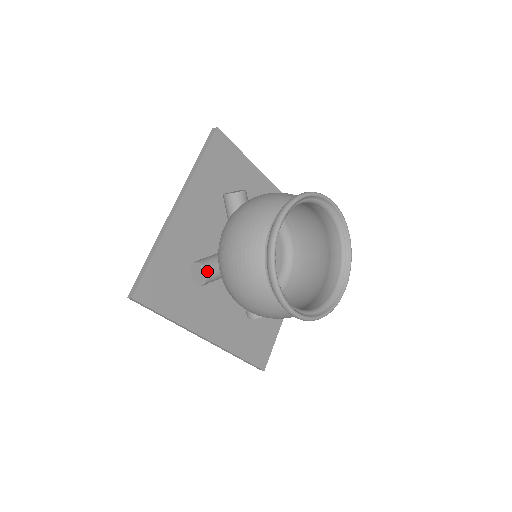
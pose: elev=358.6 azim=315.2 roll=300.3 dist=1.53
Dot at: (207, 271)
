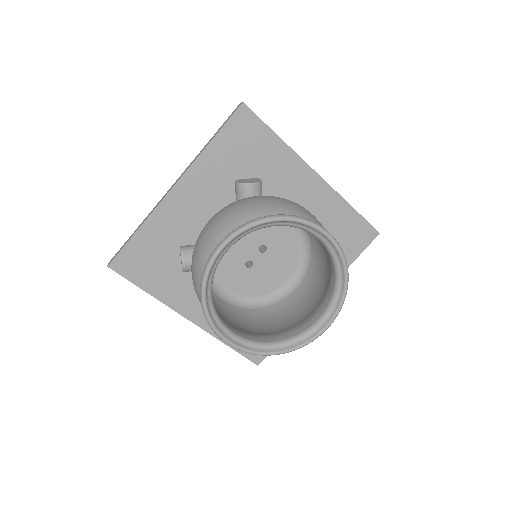
Dot at: (186, 261)
